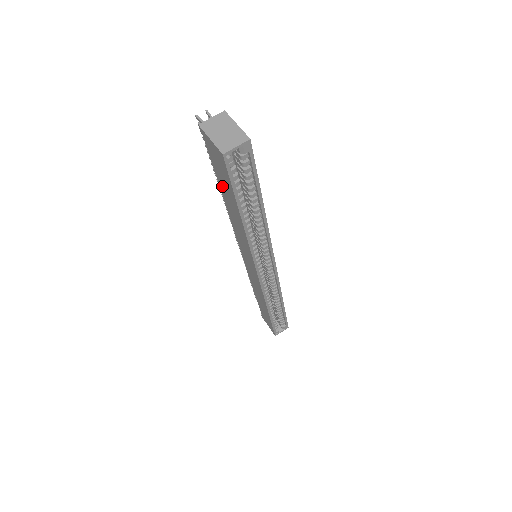
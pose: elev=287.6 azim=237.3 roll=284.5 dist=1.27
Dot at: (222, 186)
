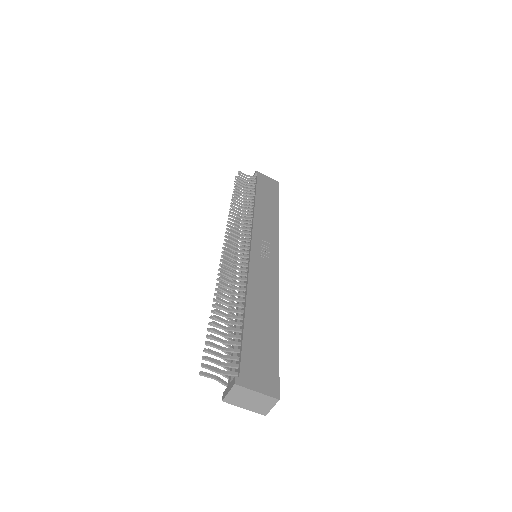
Dot at: occluded
